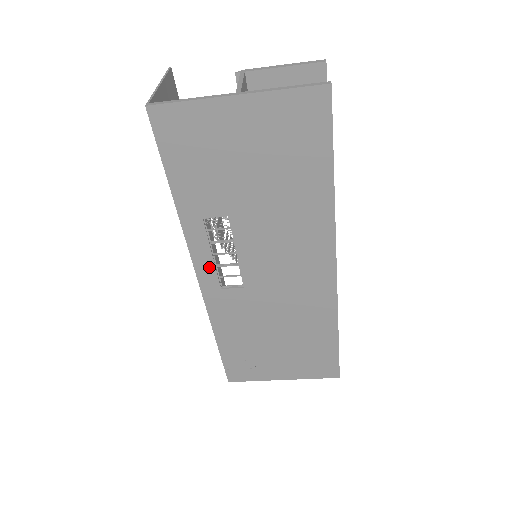
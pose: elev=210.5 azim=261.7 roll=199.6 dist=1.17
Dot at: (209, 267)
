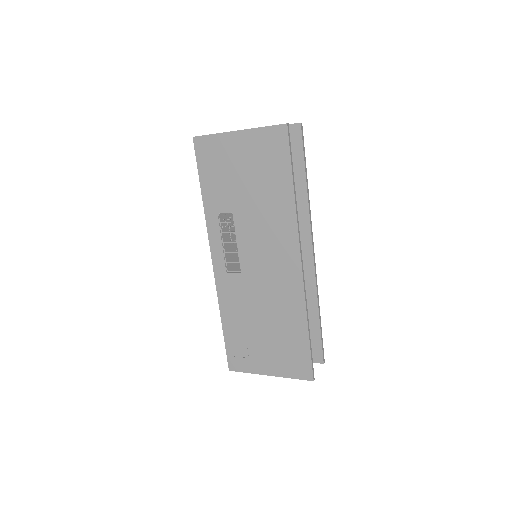
Dot at: (220, 252)
